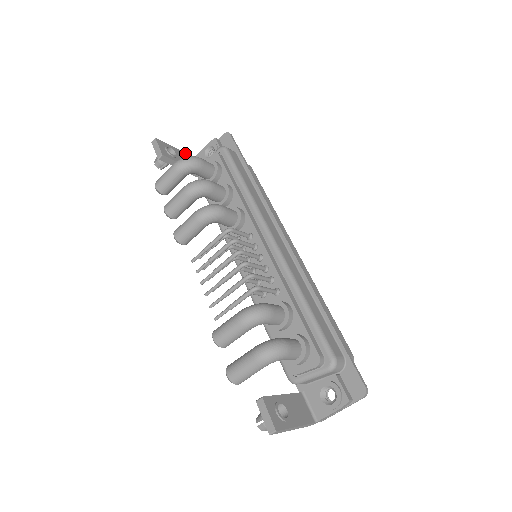
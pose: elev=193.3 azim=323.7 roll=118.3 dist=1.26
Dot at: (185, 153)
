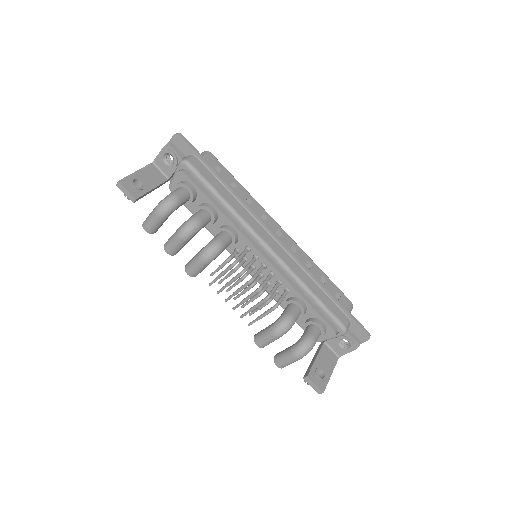
Dot at: (144, 167)
